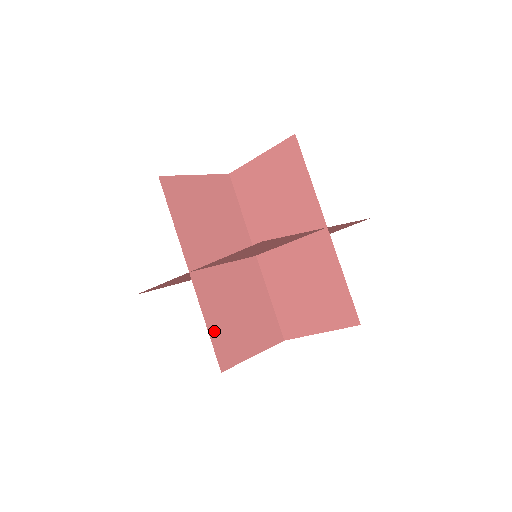
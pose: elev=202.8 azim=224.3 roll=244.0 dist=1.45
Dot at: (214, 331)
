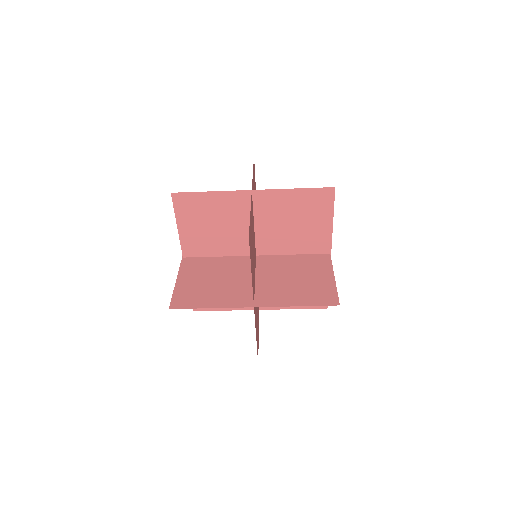
Dot at: occluded
